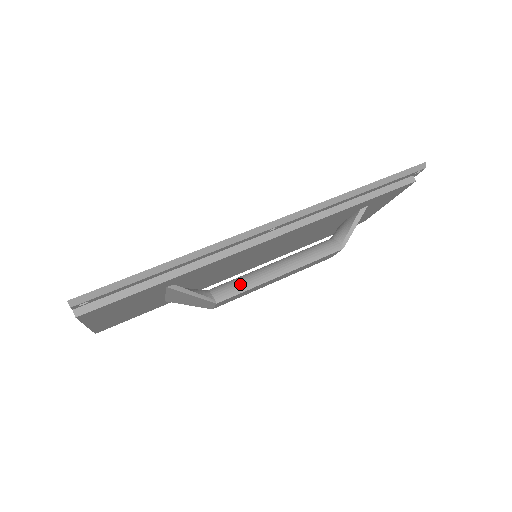
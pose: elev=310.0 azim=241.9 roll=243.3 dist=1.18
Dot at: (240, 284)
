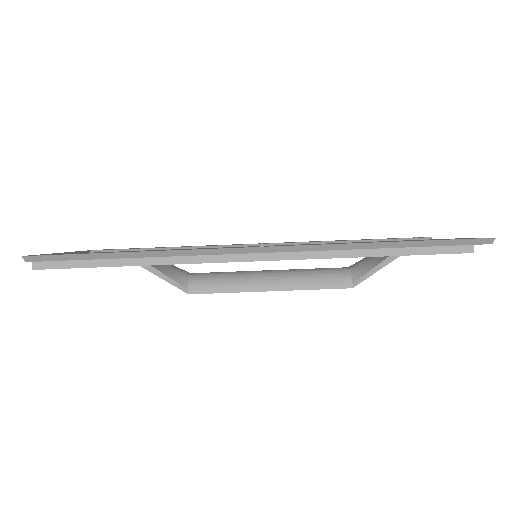
Dot at: (221, 283)
